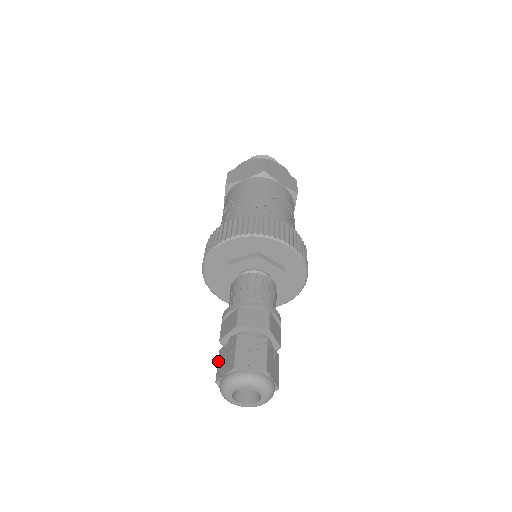
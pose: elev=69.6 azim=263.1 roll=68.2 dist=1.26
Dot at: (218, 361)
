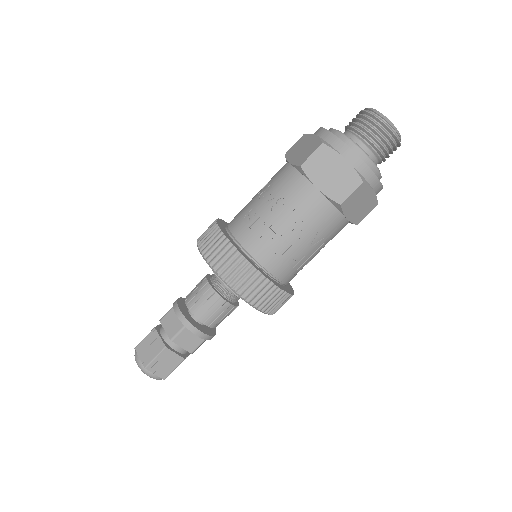
Dot at: (147, 336)
